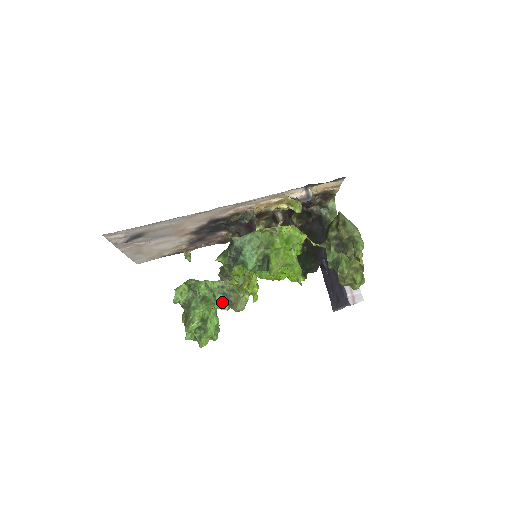
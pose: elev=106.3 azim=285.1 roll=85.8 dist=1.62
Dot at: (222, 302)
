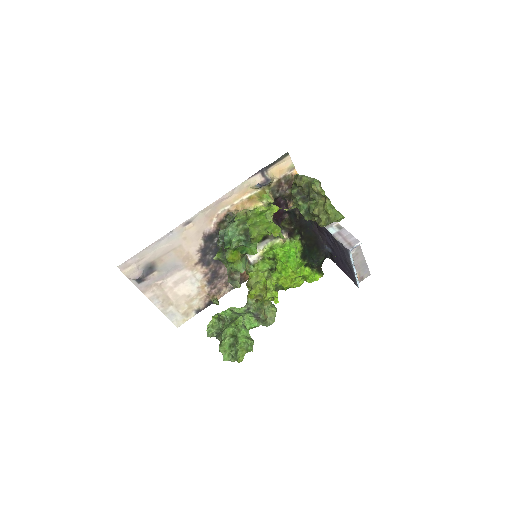
Dot at: (250, 319)
